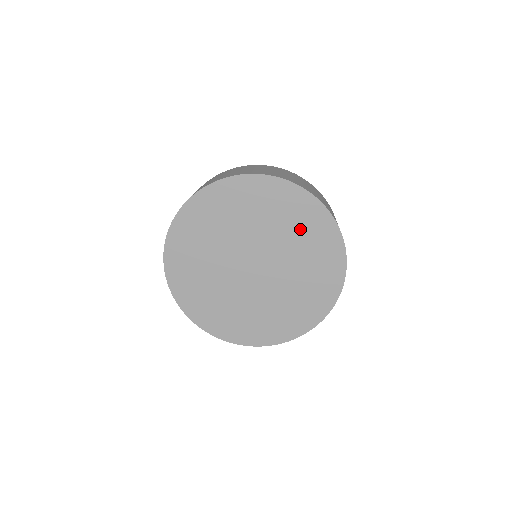
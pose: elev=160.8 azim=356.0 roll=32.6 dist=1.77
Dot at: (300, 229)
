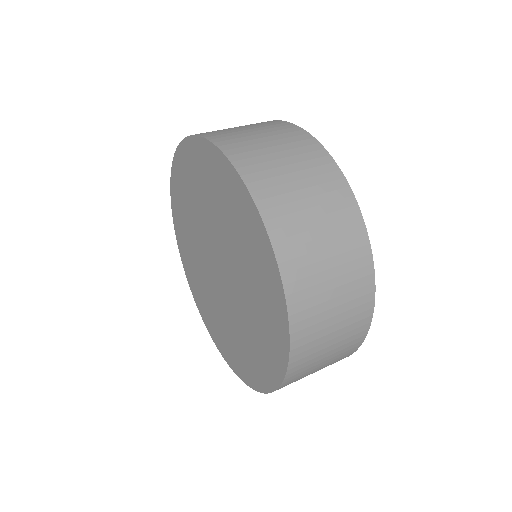
Dot at: (259, 332)
